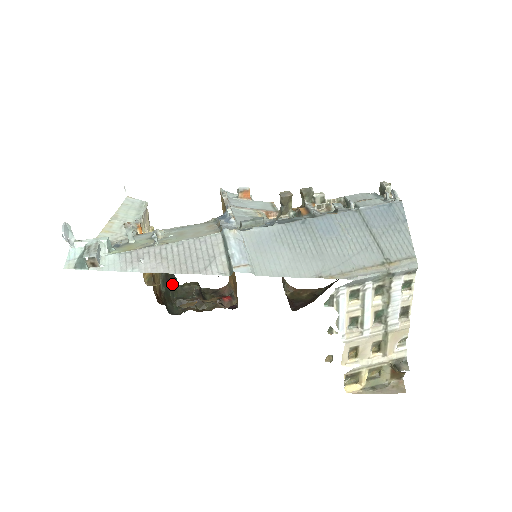
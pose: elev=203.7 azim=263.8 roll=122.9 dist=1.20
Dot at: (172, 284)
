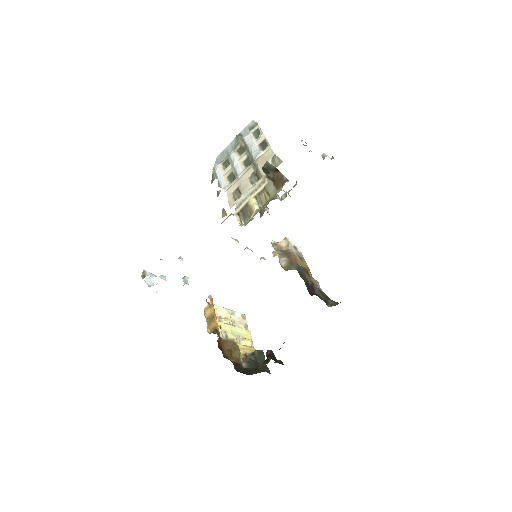
Dot at: (261, 370)
